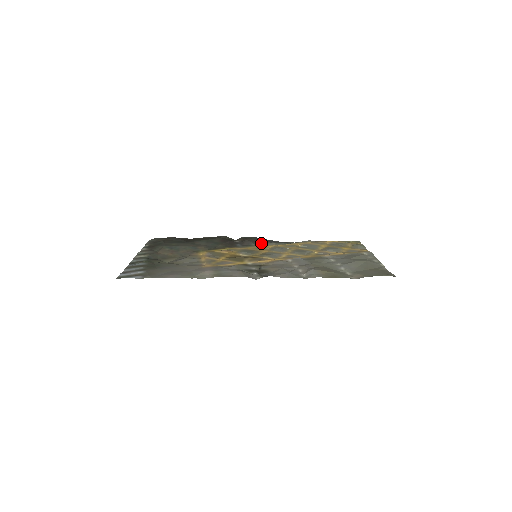
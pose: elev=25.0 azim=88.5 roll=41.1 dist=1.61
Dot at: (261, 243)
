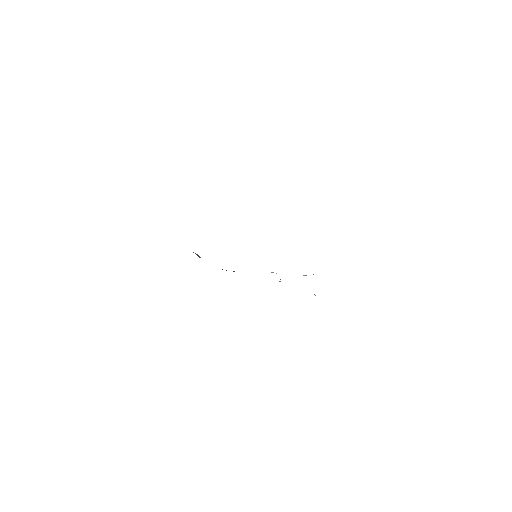
Dot at: occluded
